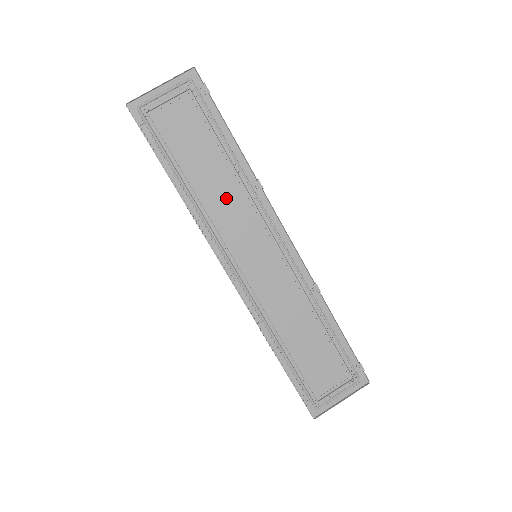
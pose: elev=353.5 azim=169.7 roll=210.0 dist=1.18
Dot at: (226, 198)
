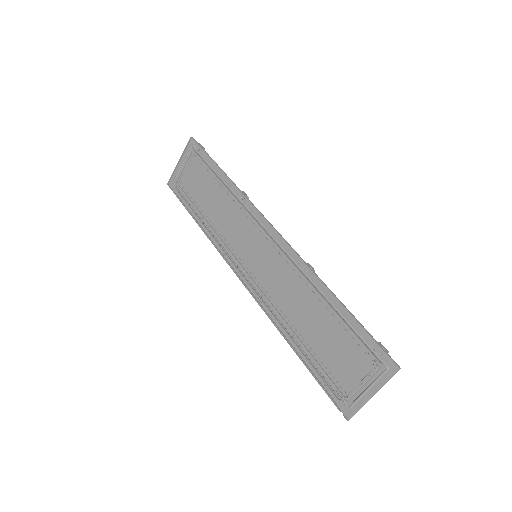
Dot at: (227, 217)
